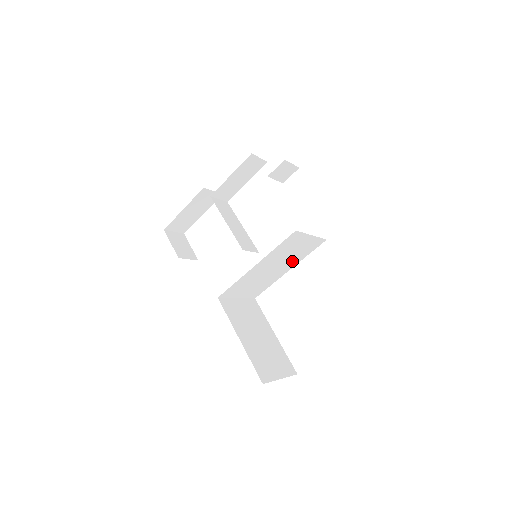
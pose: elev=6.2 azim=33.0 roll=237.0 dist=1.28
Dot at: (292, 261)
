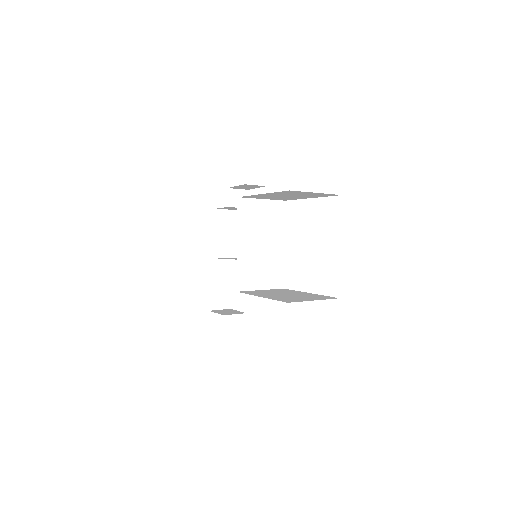
Dot at: (275, 233)
